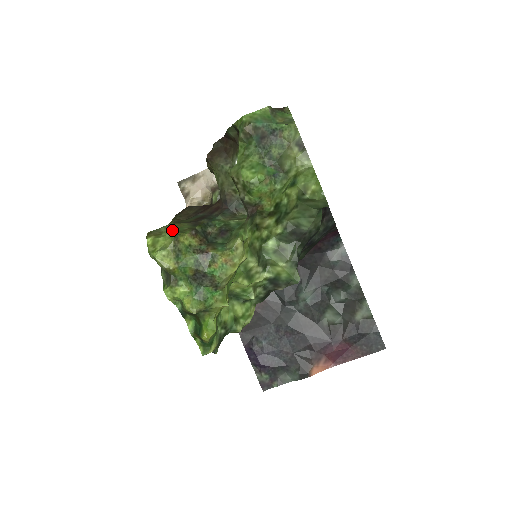
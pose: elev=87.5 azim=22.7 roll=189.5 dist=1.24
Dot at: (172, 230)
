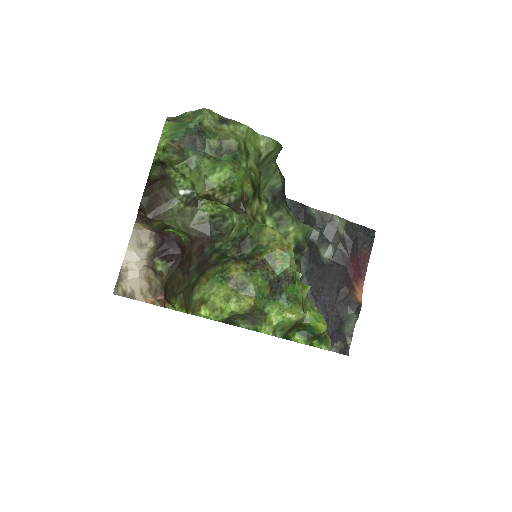
Dot at: (212, 282)
